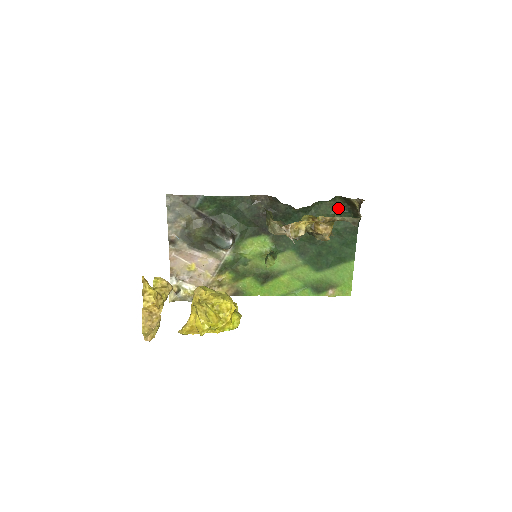
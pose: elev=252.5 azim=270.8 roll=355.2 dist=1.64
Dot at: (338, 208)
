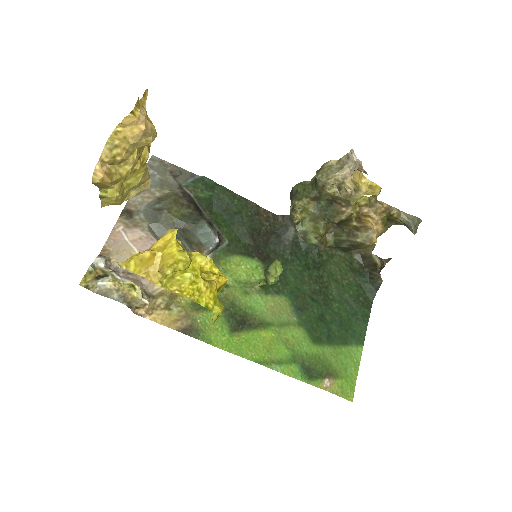
Dot at: (353, 267)
